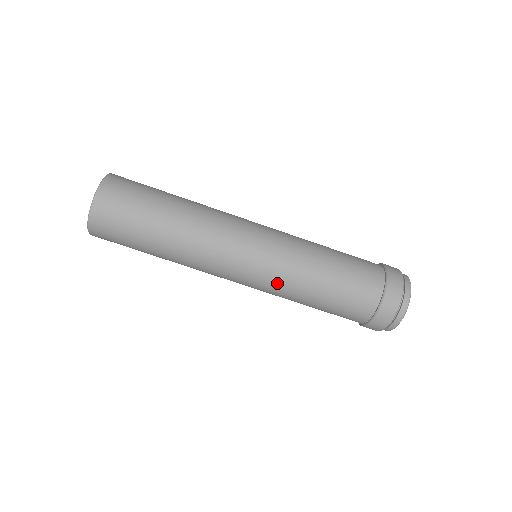
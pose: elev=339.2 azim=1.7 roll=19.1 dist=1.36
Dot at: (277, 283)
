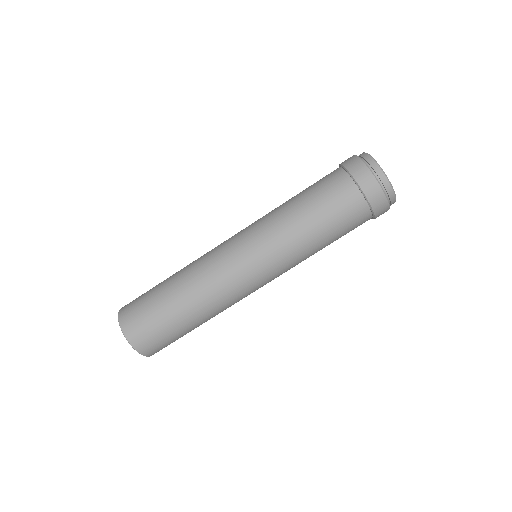
Dot at: (266, 232)
